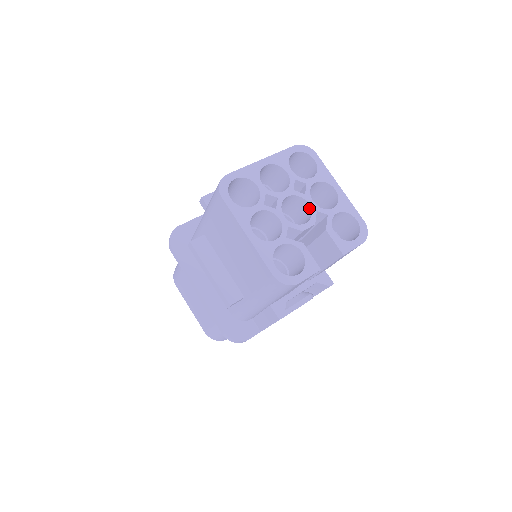
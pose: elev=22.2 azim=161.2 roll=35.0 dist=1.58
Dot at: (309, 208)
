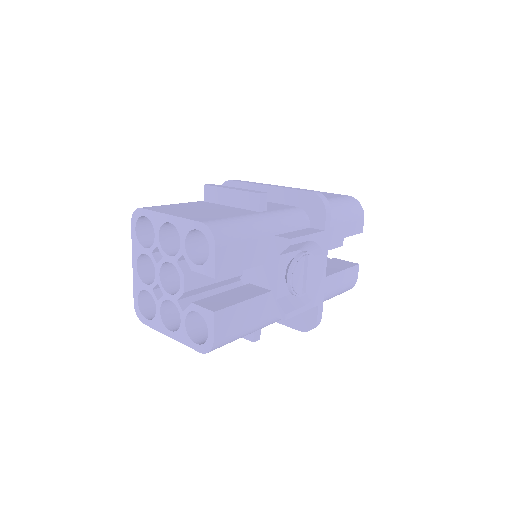
Dot at: (174, 264)
